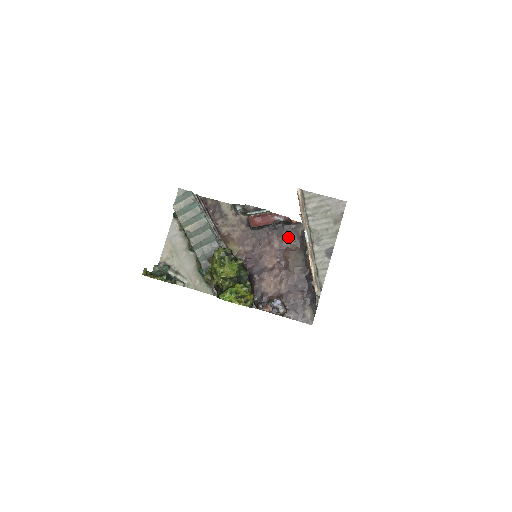
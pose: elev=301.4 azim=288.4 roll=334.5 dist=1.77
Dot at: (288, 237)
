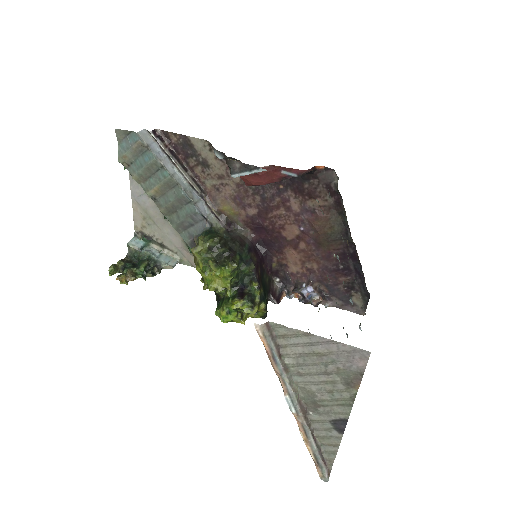
Dot at: (313, 194)
